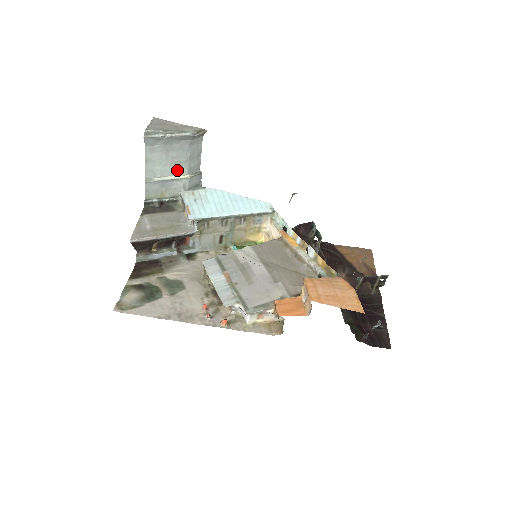
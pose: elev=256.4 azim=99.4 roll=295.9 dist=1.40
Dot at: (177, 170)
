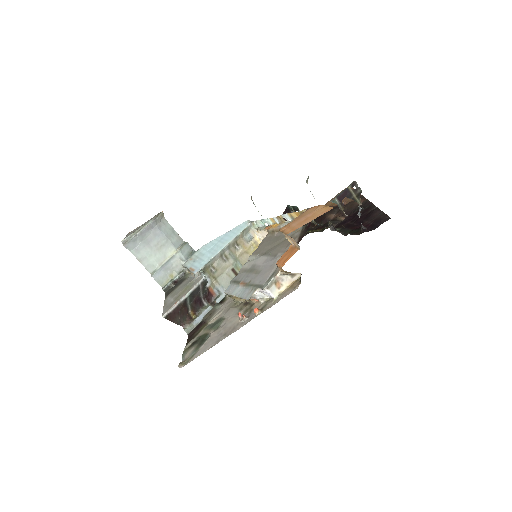
Dot at: (166, 252)
